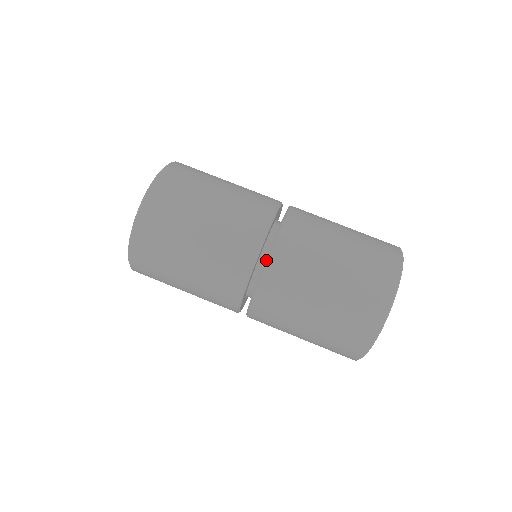
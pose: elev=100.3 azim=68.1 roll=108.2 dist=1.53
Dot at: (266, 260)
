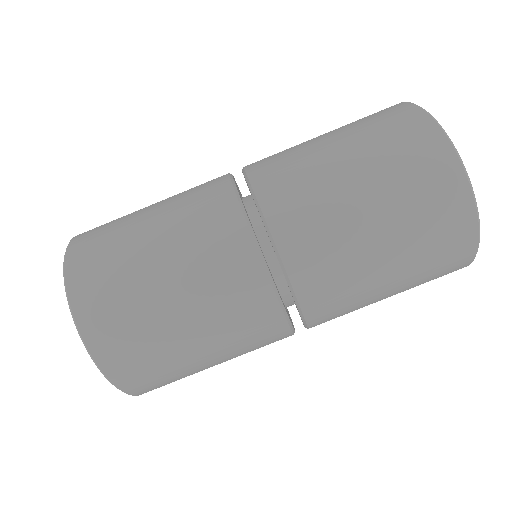
Dot at: (287, 280)
